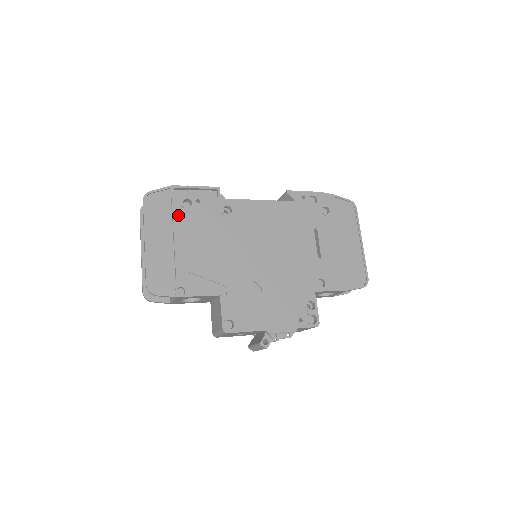
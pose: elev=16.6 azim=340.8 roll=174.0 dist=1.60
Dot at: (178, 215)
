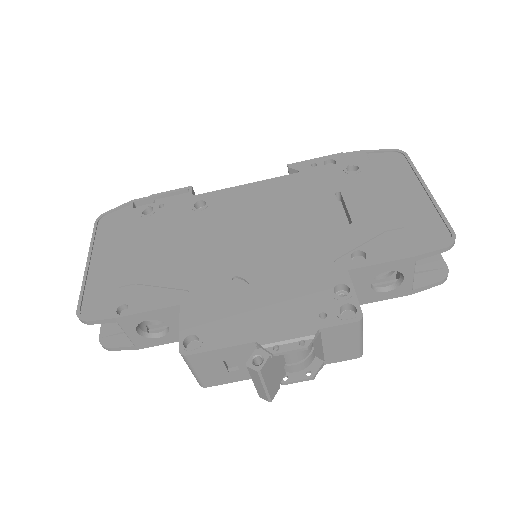
Dot at: (133, 226)
